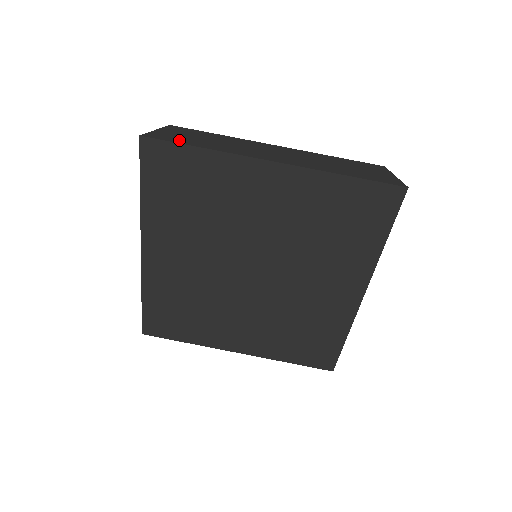
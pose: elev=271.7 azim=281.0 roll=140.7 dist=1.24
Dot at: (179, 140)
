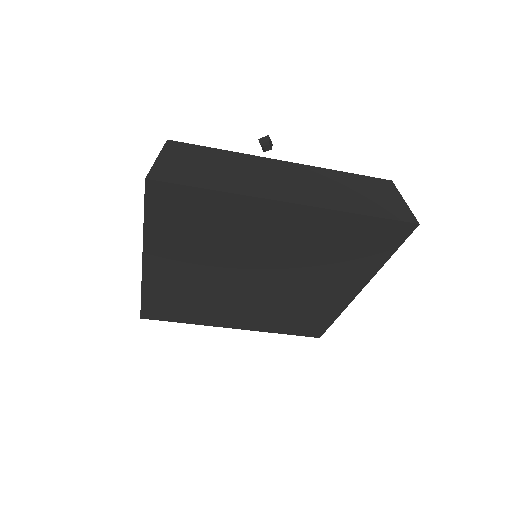
Dot at: (188, 178)
